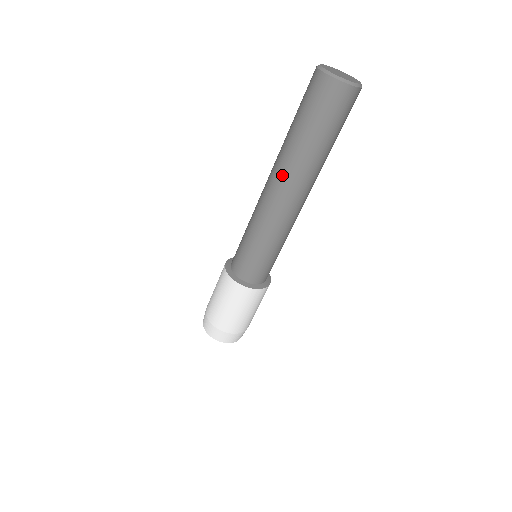
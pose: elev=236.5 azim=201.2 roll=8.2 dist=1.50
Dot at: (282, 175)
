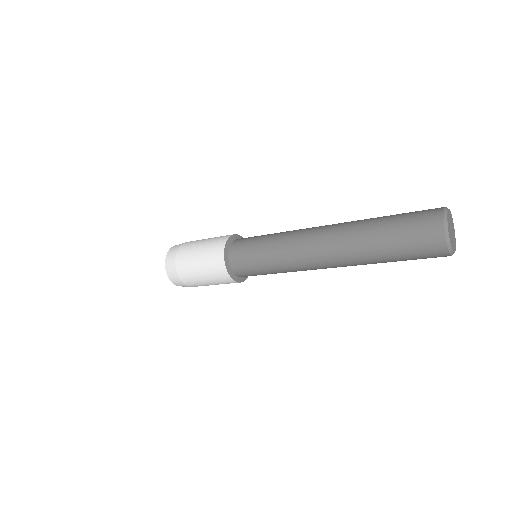
Dot at: (339, 255)
